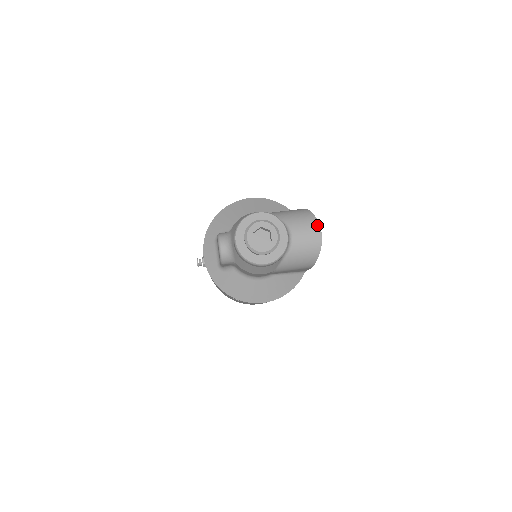
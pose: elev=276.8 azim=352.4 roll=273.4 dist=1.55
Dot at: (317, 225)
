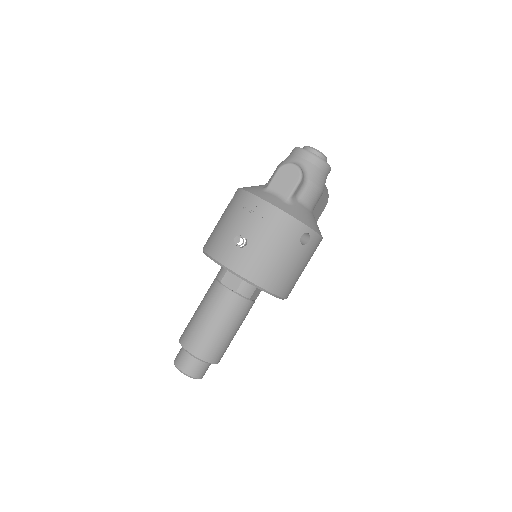
Dot at: occluded
